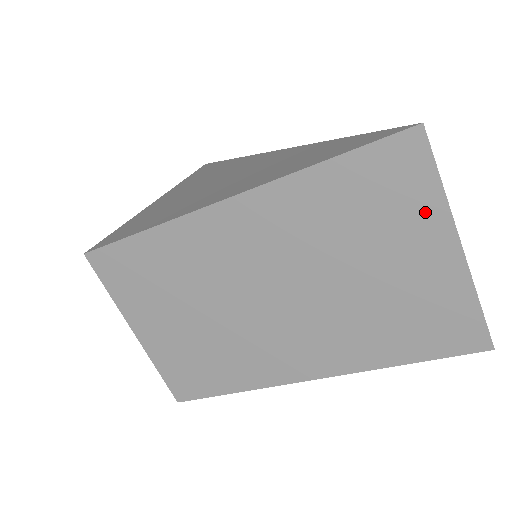
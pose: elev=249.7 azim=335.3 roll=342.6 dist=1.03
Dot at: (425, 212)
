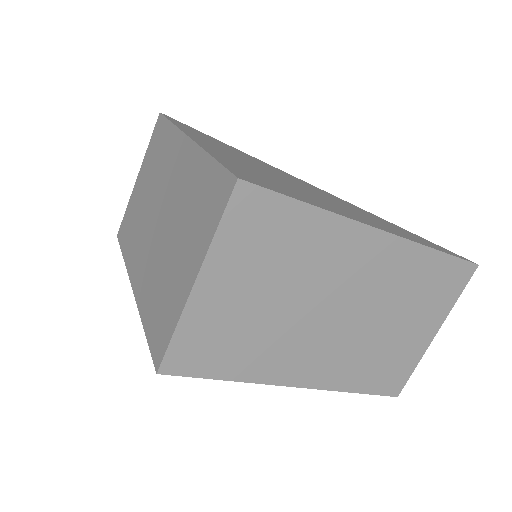
Dot at: (442, 308)
